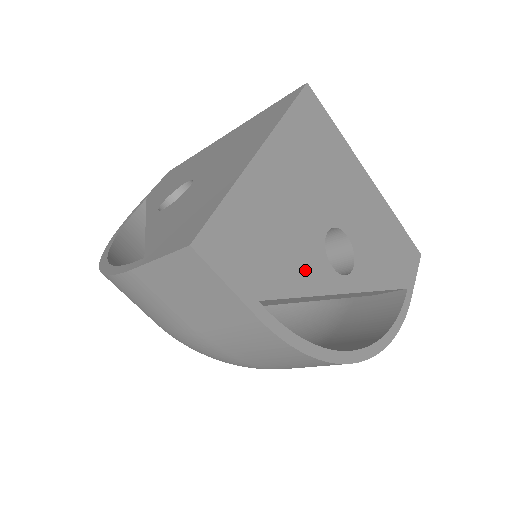
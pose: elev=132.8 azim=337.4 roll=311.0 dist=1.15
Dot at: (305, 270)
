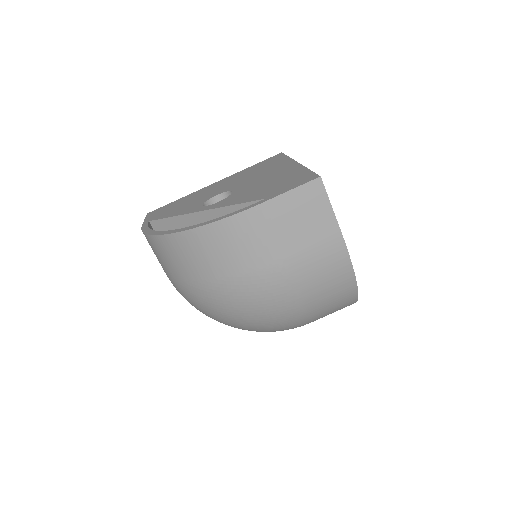
Dot at: occluded
